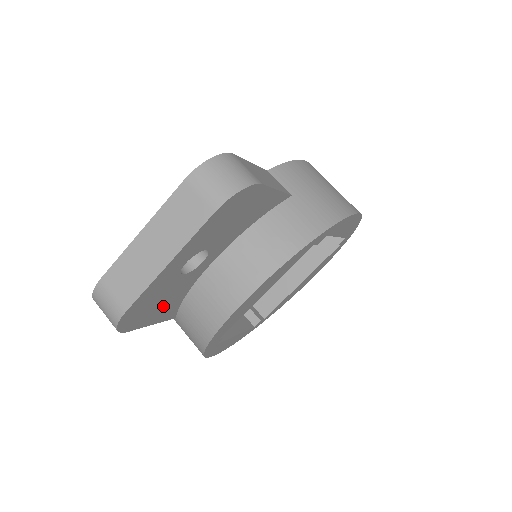
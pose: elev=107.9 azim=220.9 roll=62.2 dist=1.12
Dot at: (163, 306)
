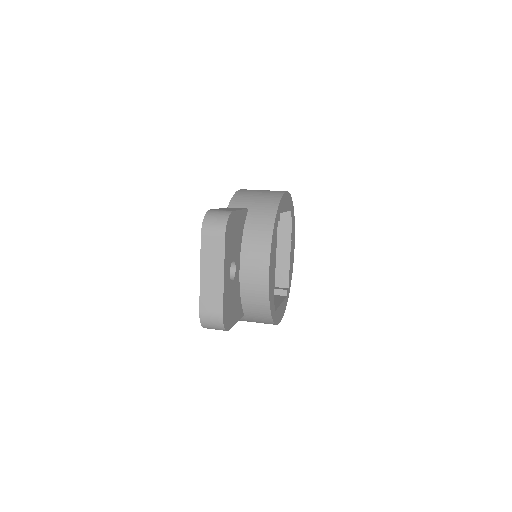
Dot at: (235, 307)
